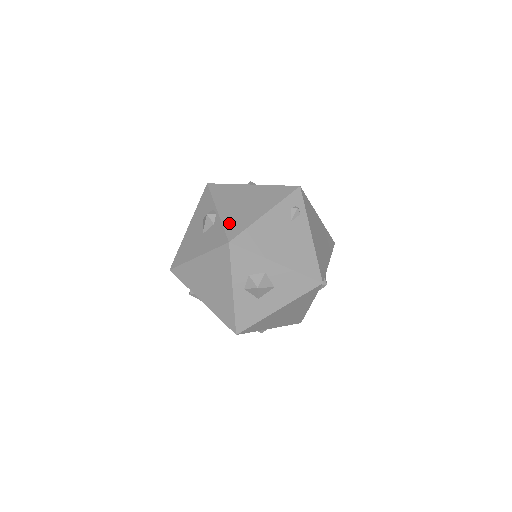
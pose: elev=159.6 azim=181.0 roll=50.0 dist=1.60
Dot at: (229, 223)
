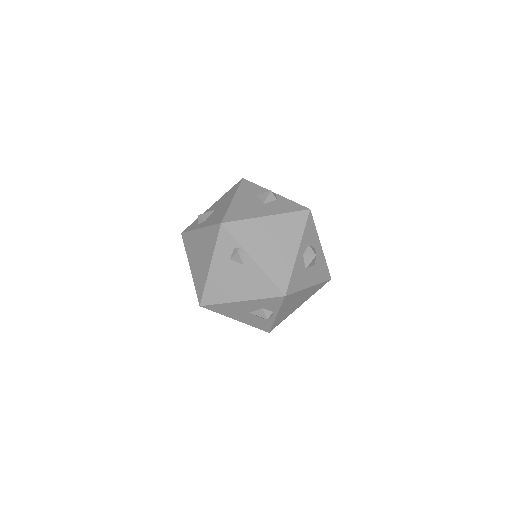
Dot at: occluded
